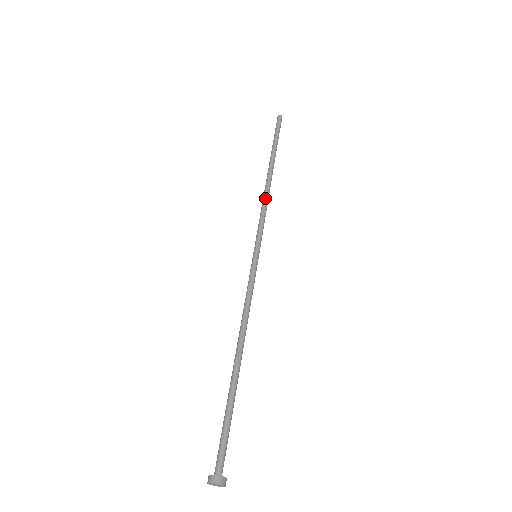
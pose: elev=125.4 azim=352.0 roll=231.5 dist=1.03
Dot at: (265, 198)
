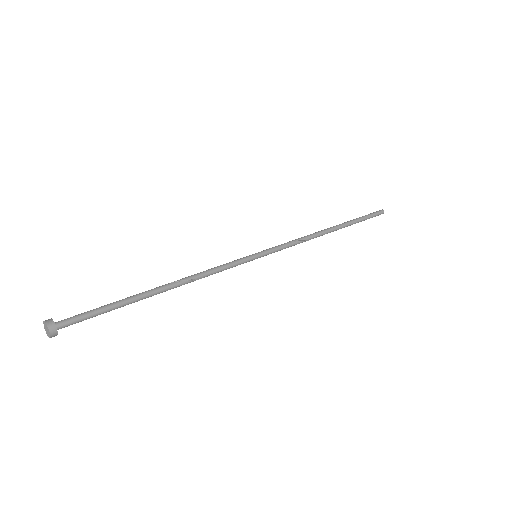
Dot at: (305, 236)
